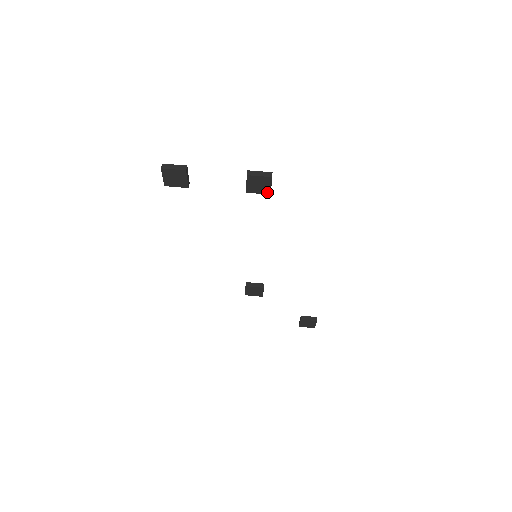
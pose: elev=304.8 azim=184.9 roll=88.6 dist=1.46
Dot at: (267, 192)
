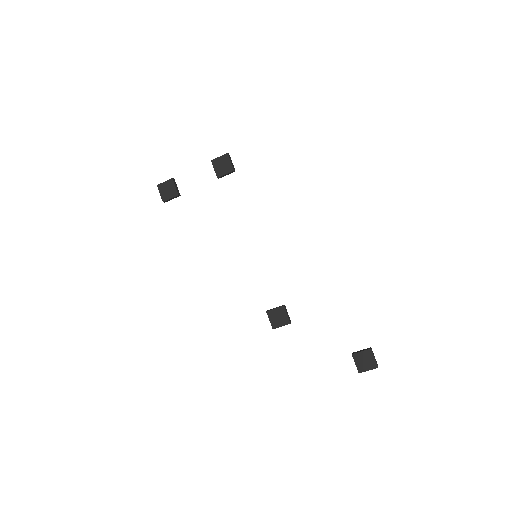
Dot at: (231, 170)
